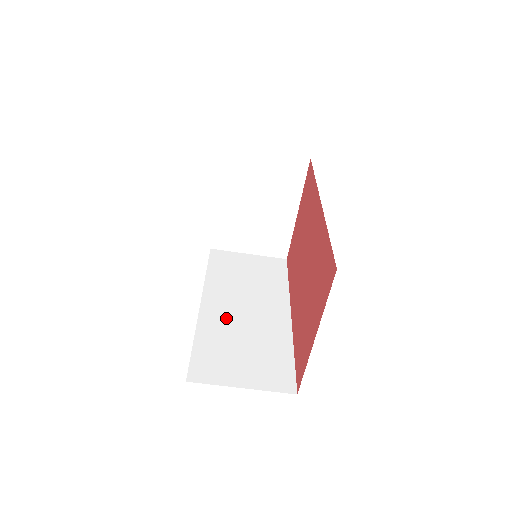
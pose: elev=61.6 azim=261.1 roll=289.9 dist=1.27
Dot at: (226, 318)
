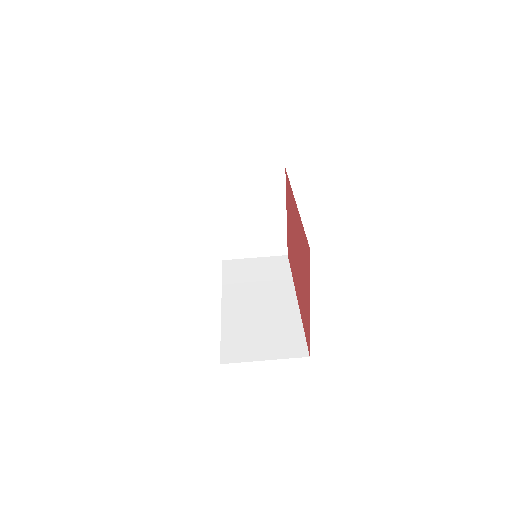
Dot at: (244, 311)
